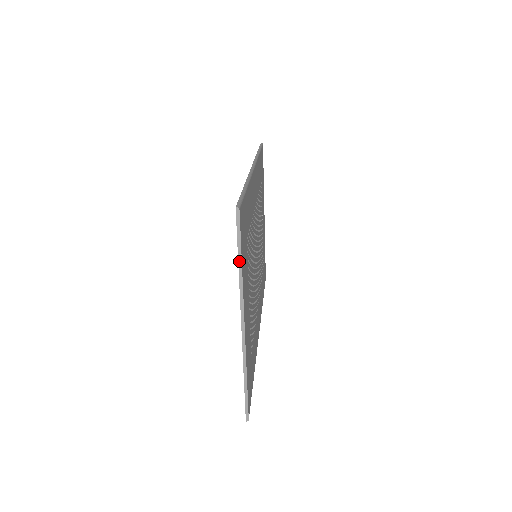
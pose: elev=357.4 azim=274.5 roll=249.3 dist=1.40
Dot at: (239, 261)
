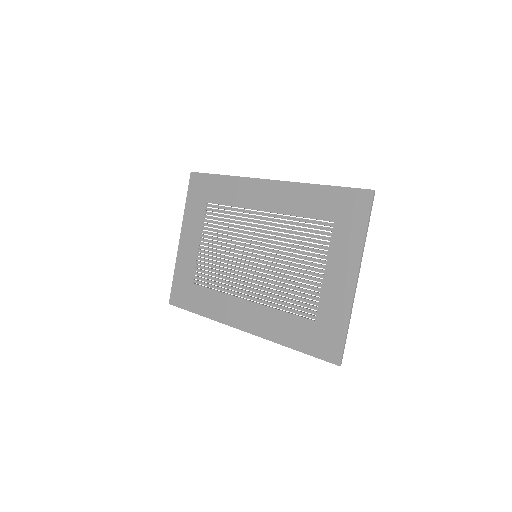
Dot at: (367, 228)
